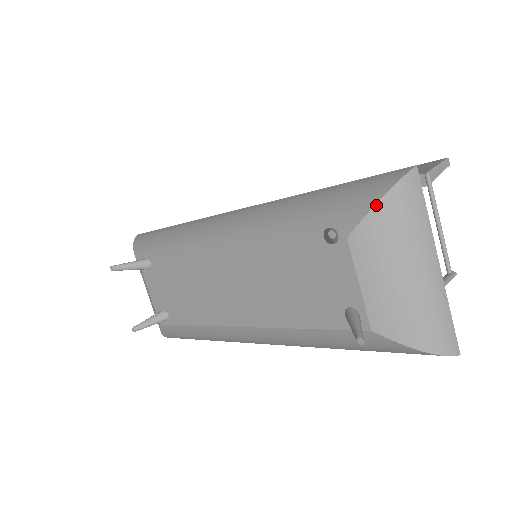
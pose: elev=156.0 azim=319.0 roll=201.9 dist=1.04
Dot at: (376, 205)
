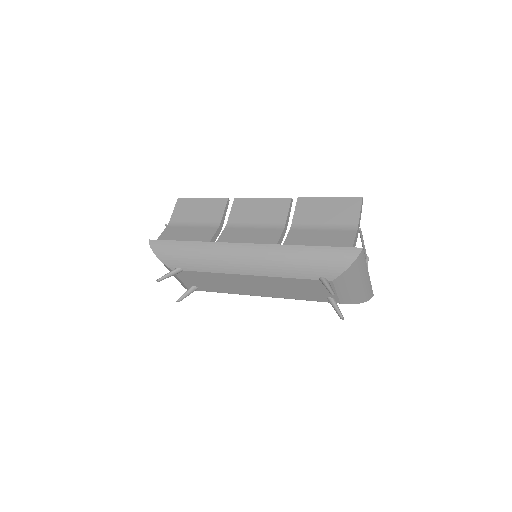
Dot at: (347, 270)
